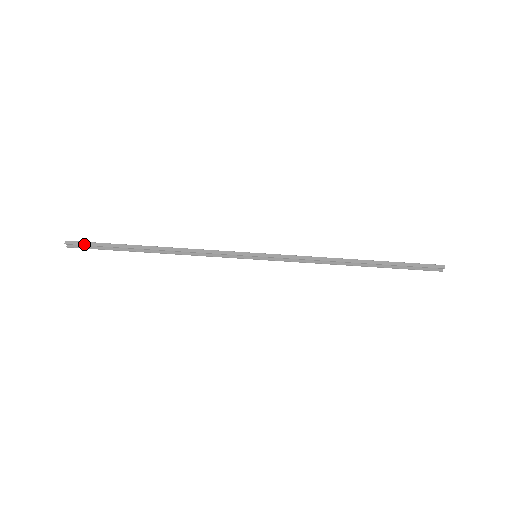
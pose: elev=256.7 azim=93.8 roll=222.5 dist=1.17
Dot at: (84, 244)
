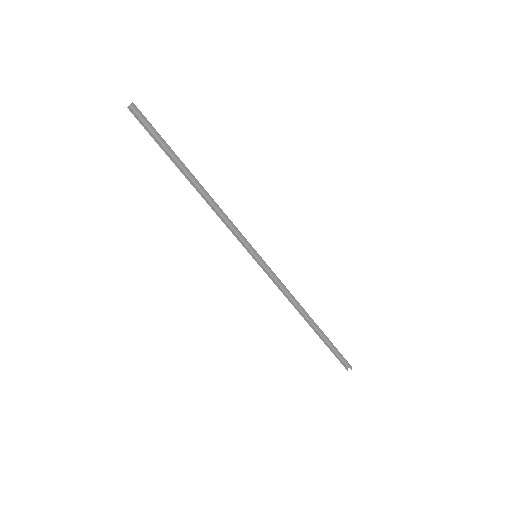
Dot at: (146, 121)
